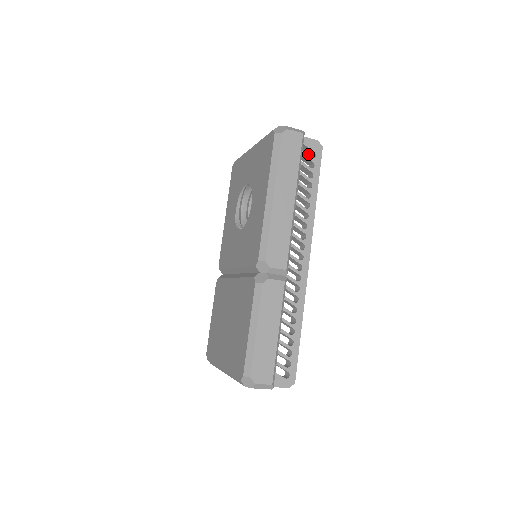
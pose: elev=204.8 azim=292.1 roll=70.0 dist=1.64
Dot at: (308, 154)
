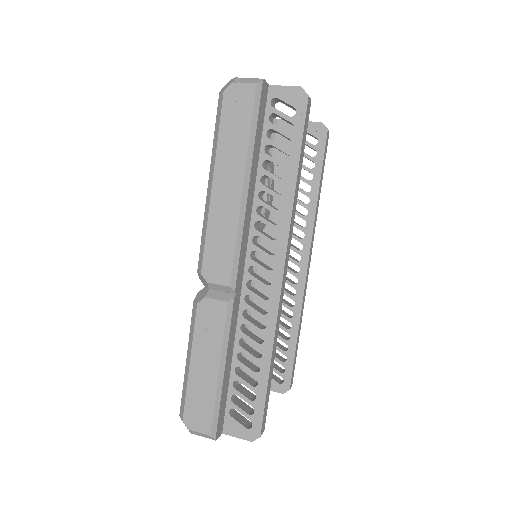
Dot at: occluded
